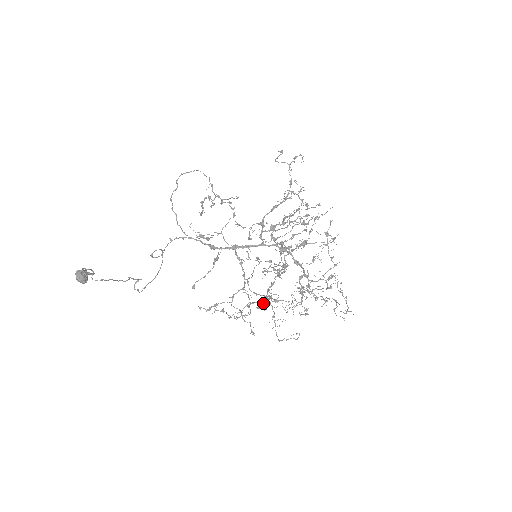
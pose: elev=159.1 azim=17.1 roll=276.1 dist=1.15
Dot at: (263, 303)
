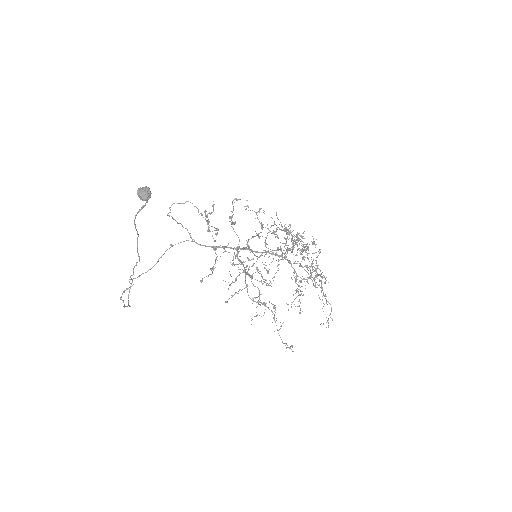
Dot at: occluded
